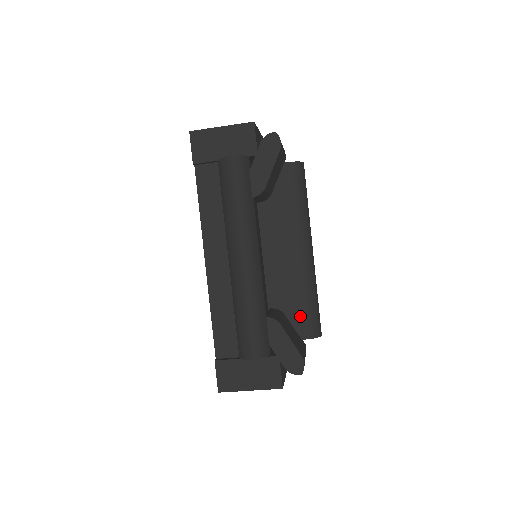
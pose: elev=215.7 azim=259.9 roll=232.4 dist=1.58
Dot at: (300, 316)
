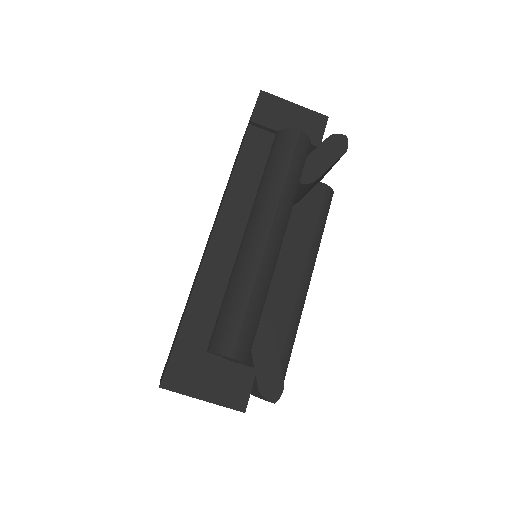
Dot at: occluded
